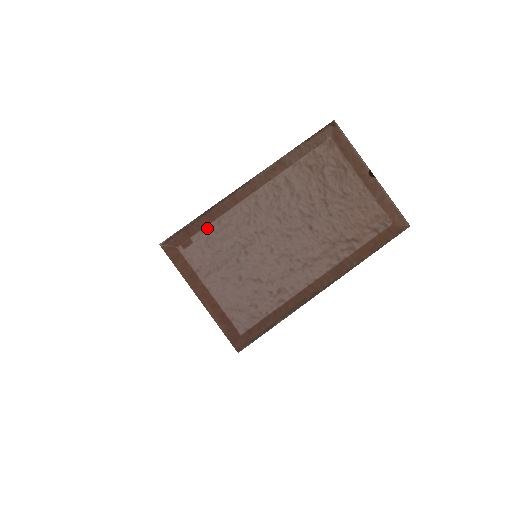
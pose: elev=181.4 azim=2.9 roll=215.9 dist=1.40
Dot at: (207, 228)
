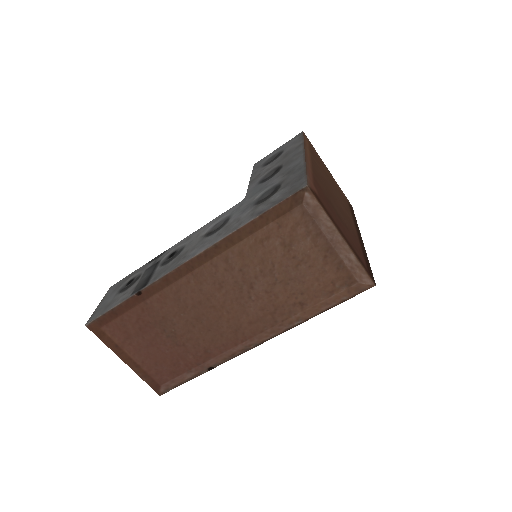
Dot at: (313, 180)
